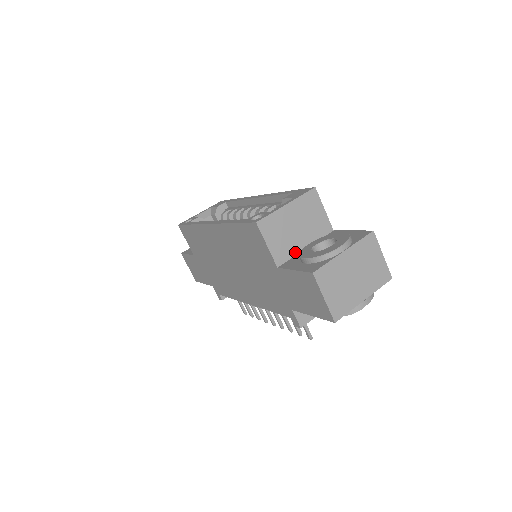
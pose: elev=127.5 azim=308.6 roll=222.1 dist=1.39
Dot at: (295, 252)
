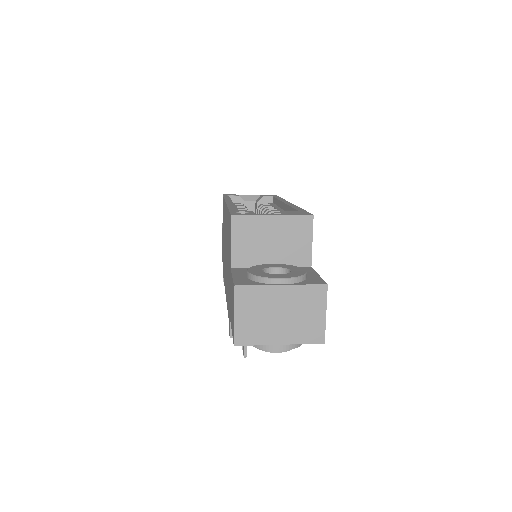
Dot at: (257, 264)
